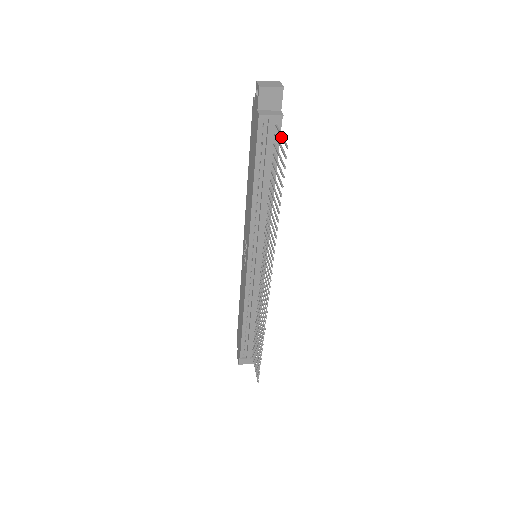
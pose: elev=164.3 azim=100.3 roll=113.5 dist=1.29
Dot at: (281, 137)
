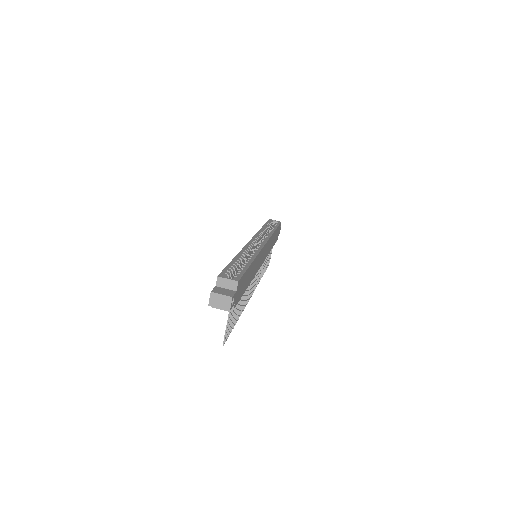
Dot at: (226, 328)
